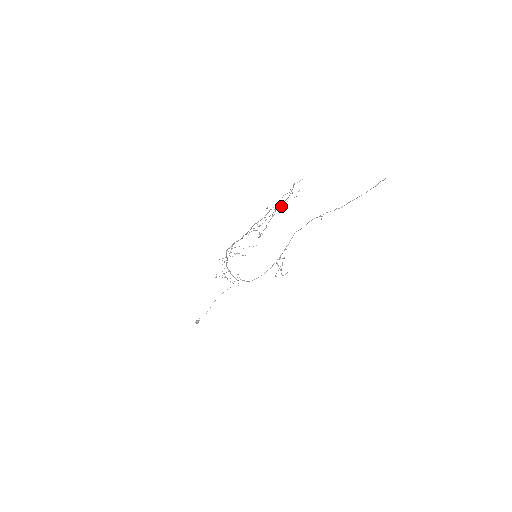
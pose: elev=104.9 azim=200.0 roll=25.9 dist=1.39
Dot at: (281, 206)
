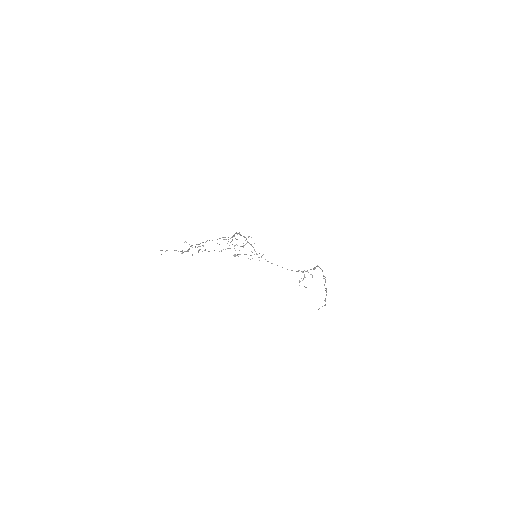
Dot at: occluded
